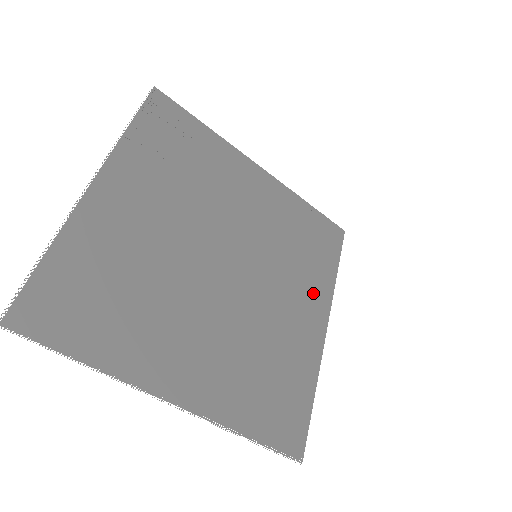
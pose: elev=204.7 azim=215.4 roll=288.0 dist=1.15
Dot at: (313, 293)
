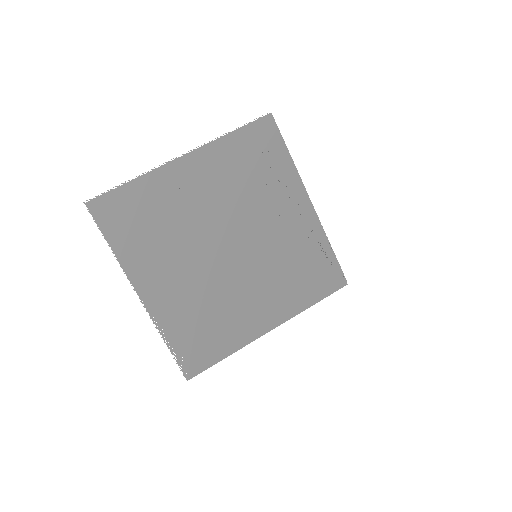
Dot at: (280, 303)
